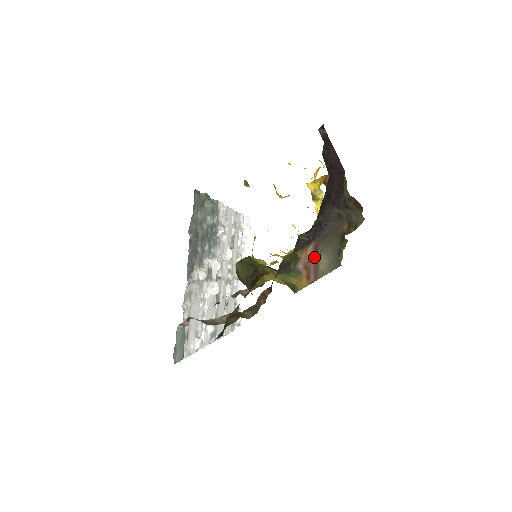
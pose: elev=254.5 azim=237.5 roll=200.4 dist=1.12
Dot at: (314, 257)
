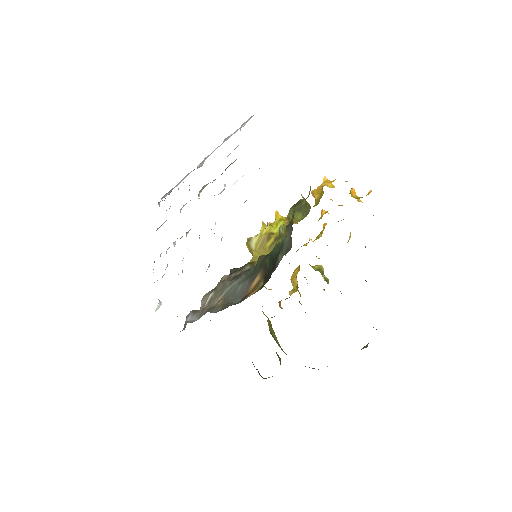
Dot at: occluded
